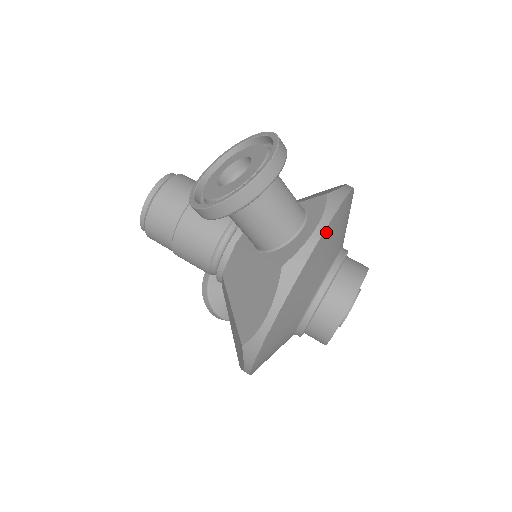
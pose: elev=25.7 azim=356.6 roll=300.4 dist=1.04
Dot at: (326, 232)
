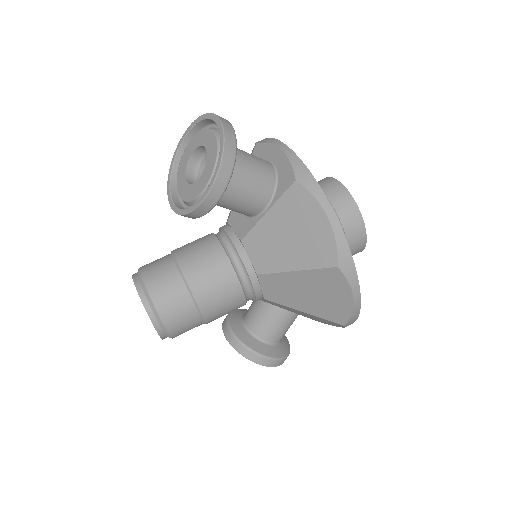
Dot at: occluded
